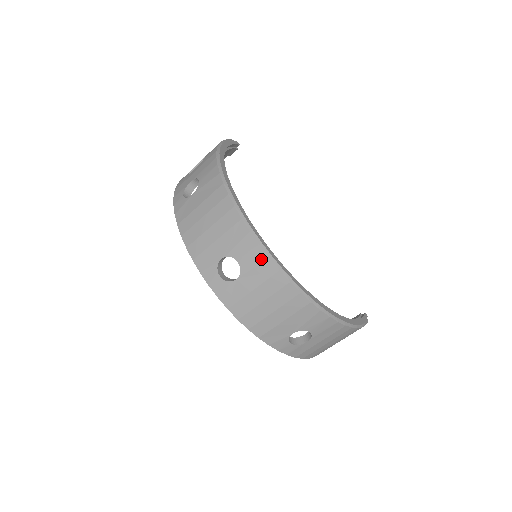
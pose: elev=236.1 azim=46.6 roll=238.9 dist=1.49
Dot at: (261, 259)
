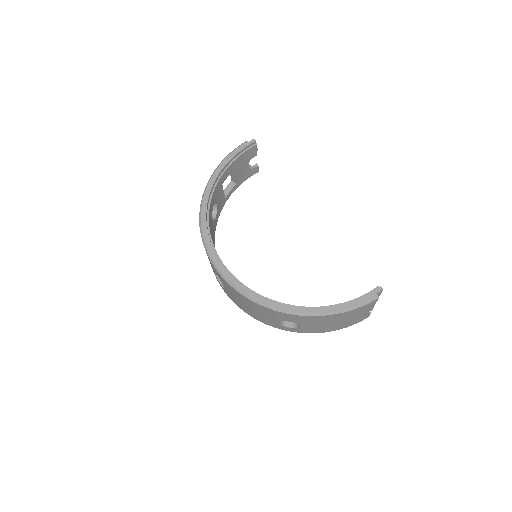
Dot at: (221, 277)
